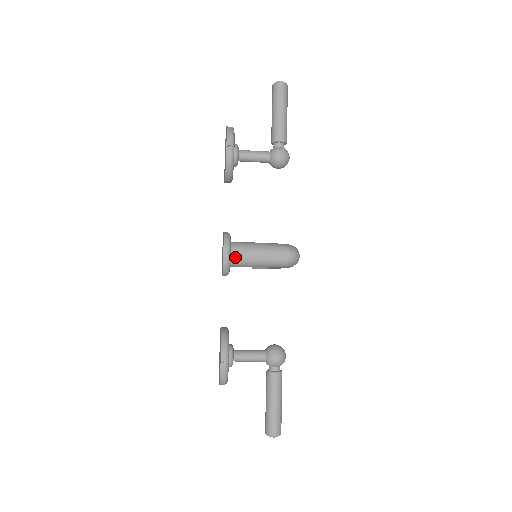
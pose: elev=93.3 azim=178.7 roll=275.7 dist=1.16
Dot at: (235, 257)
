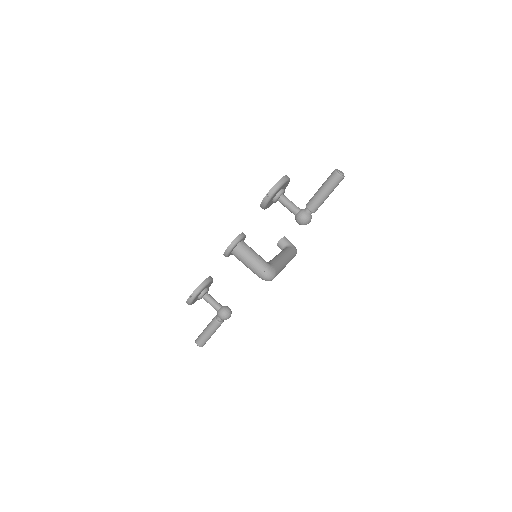
Dot at: (235, 253)
